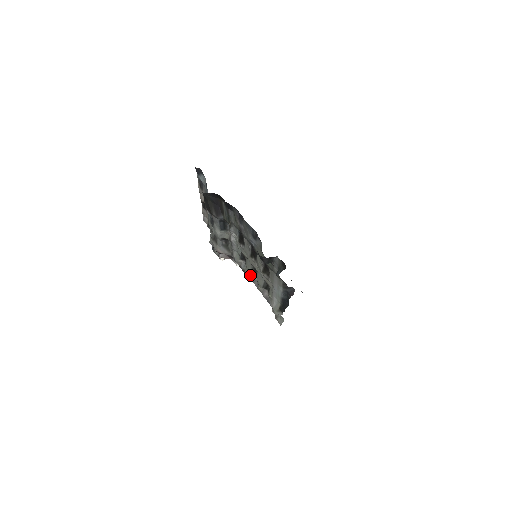
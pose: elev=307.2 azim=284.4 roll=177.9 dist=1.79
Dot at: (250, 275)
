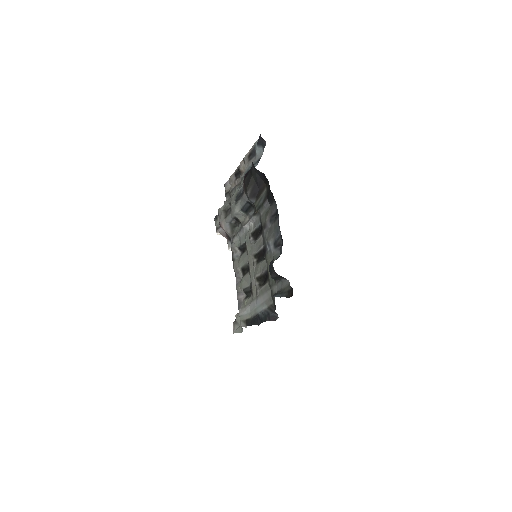
Dot at: (238, 269)
